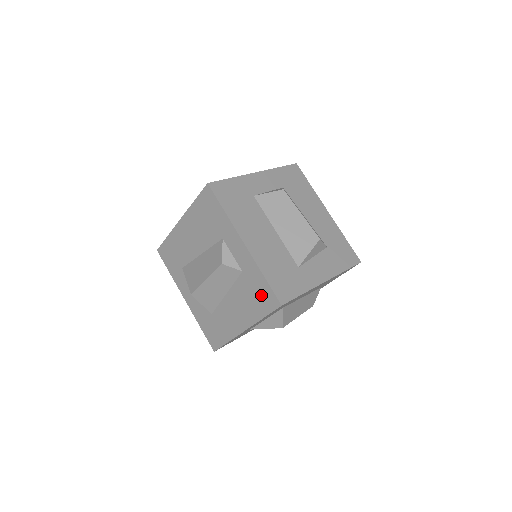
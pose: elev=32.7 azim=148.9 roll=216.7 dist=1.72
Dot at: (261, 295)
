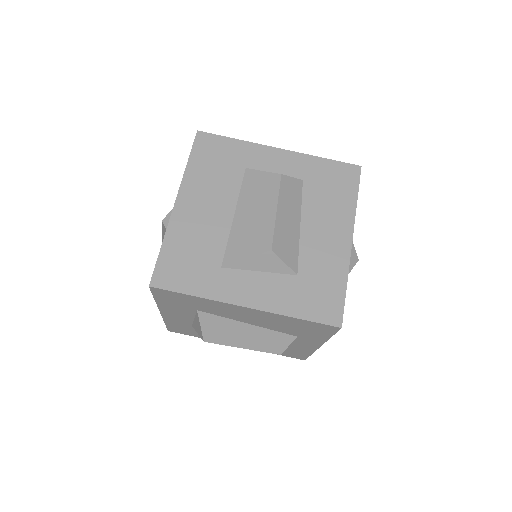
Dot at: occluded
